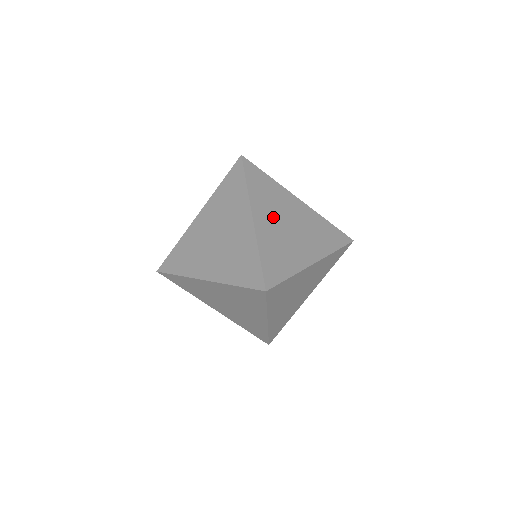
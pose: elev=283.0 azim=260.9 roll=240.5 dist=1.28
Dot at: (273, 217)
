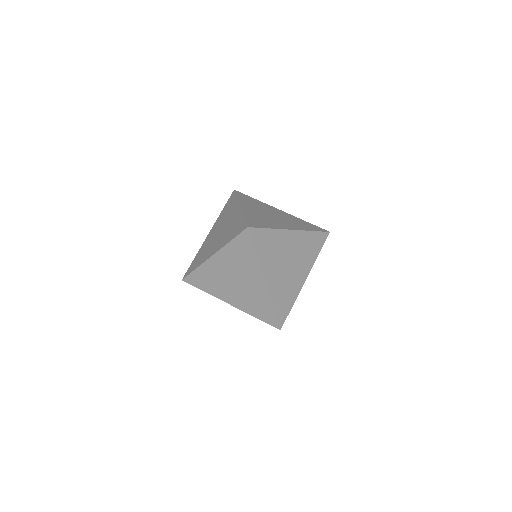
Dot at: (257, 210)
